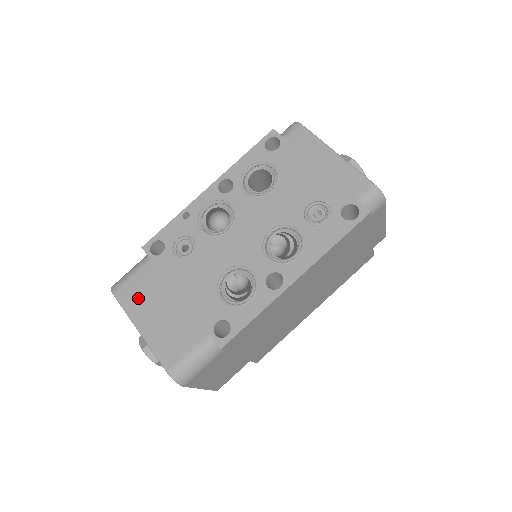
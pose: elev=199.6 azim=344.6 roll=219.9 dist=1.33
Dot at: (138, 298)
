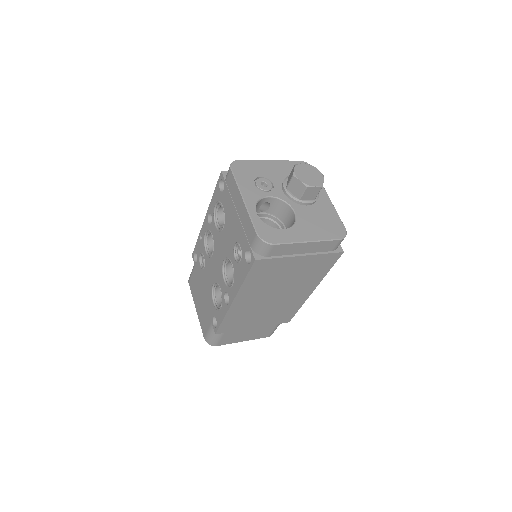
Dot at: (194, 289)
